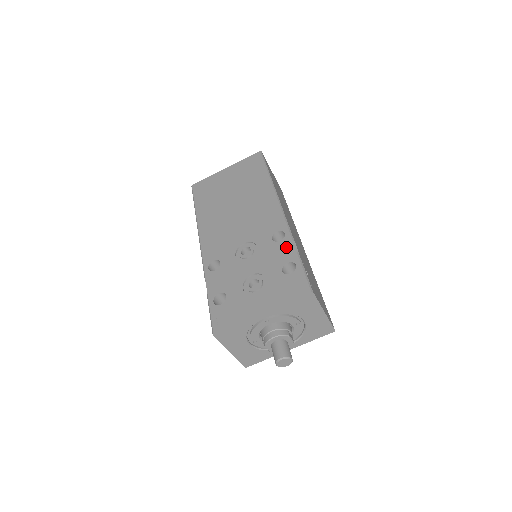
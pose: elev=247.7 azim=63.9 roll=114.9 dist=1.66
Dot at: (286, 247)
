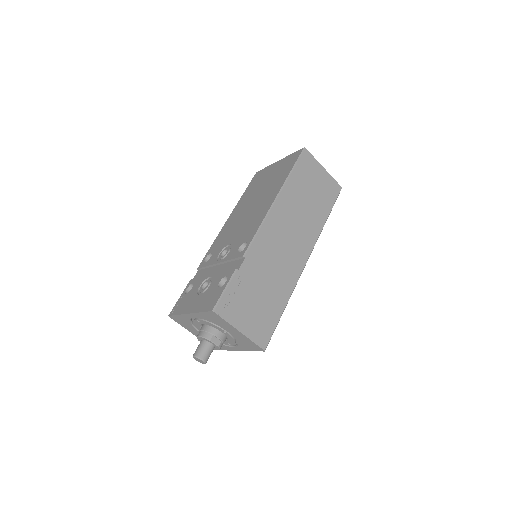
Dot at: (239, 260)
